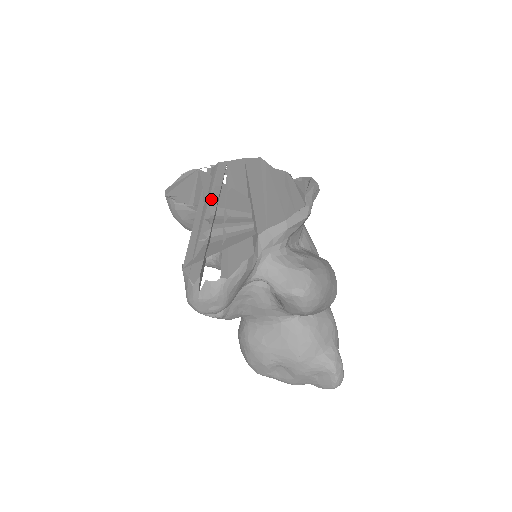
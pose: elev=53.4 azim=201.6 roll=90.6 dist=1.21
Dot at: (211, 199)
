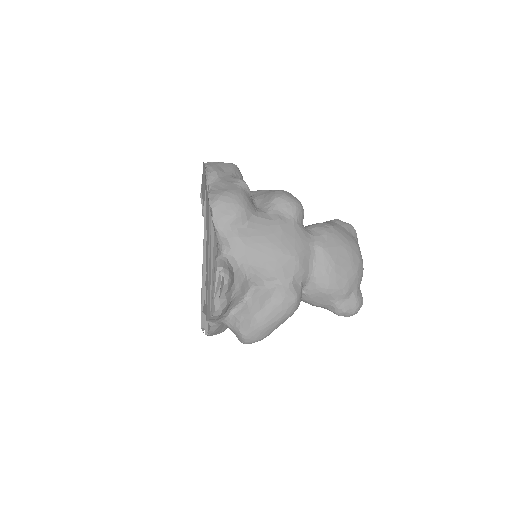
Dot at: occluded
